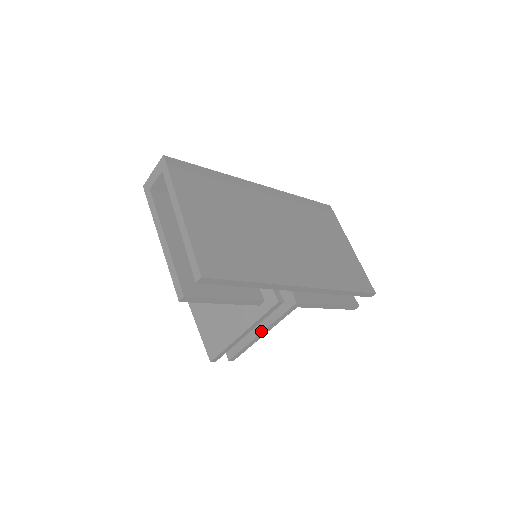
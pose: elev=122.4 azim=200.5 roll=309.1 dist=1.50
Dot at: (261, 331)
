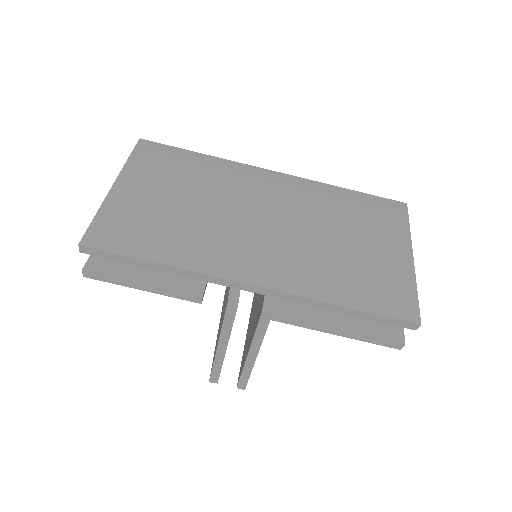
Dot at: (248, 351)
